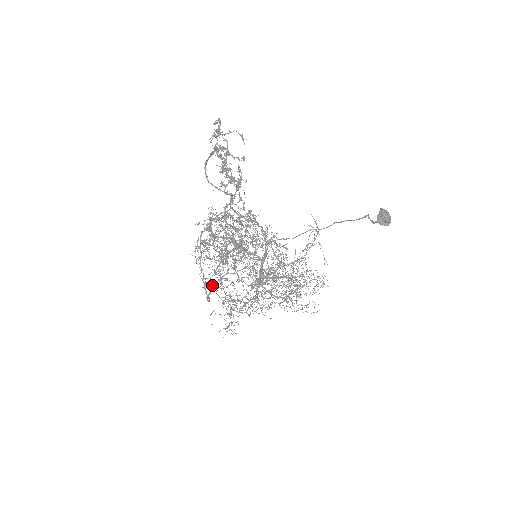
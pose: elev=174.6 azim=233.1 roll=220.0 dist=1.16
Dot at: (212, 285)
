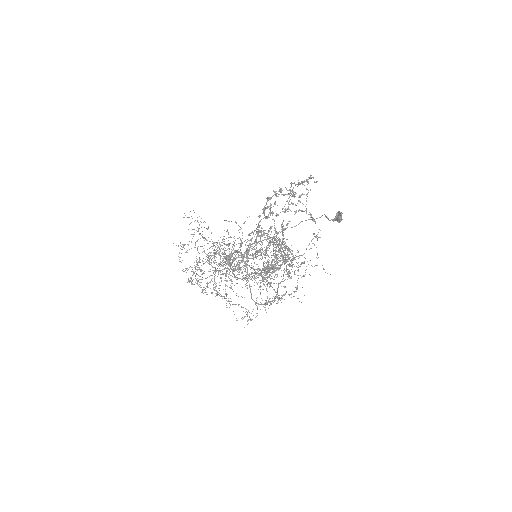
Dot at: occluded
